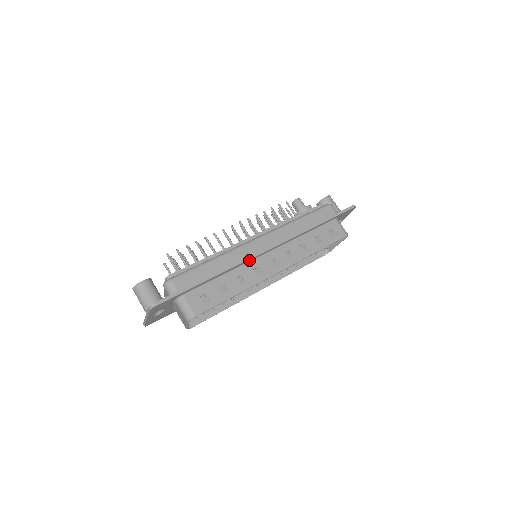
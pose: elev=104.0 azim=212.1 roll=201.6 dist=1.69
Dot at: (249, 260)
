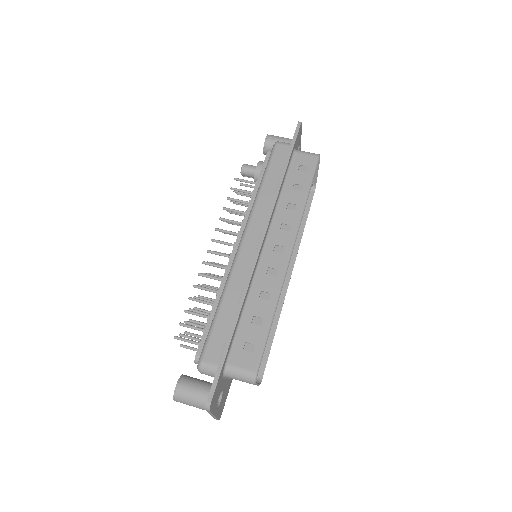
Dot at: (254, 269)
